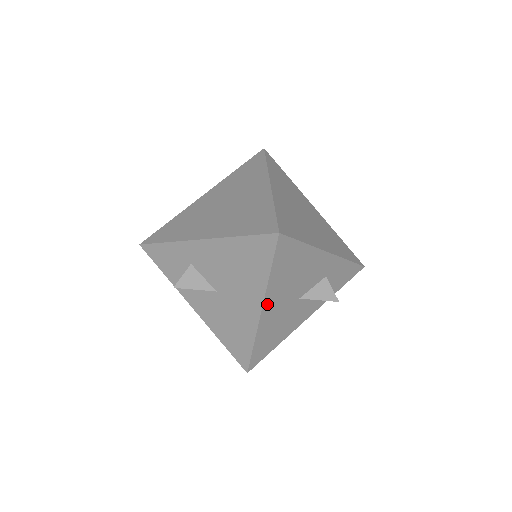
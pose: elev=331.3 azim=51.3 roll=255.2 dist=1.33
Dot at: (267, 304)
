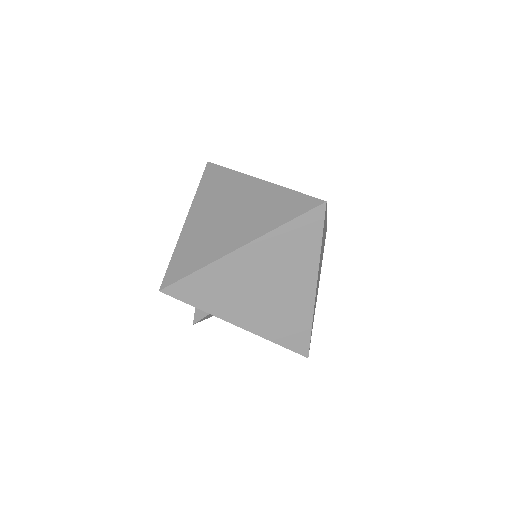
Dot at: occluded
